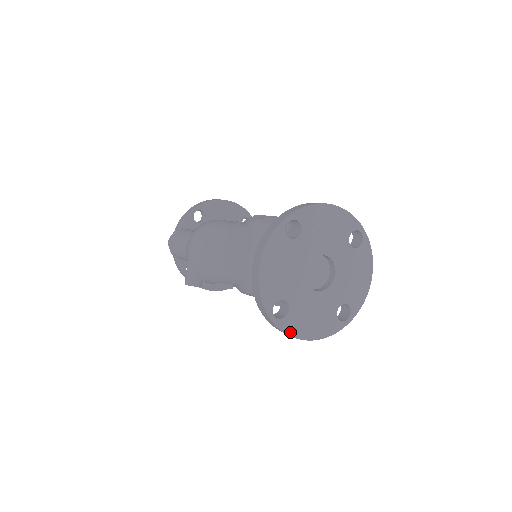
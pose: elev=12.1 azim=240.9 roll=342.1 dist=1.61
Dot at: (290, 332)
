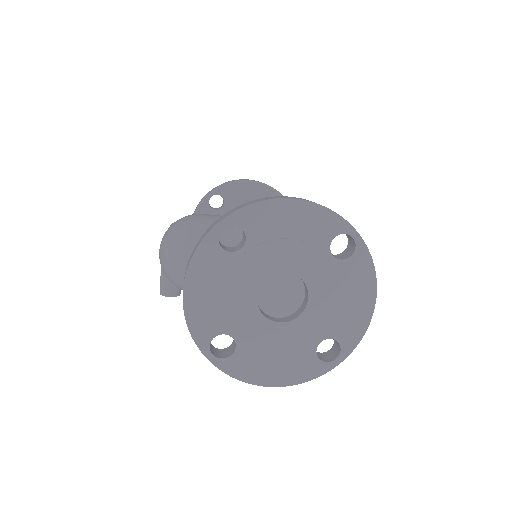
Dot at: (240, 376)
